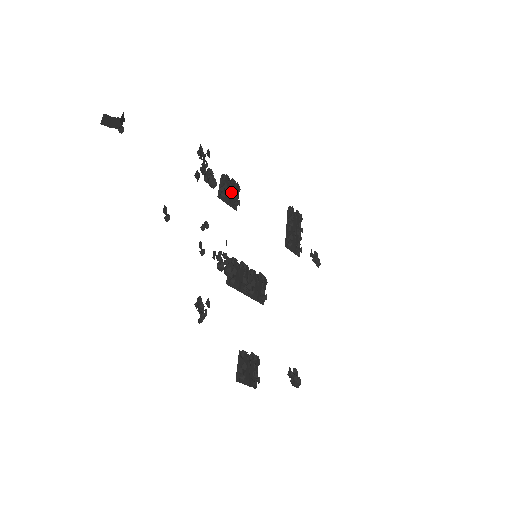
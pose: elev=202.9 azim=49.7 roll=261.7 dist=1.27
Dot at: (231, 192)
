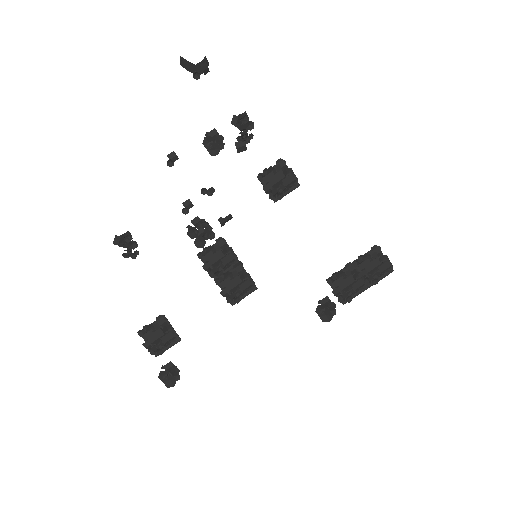
Dot at: (272, 179)
